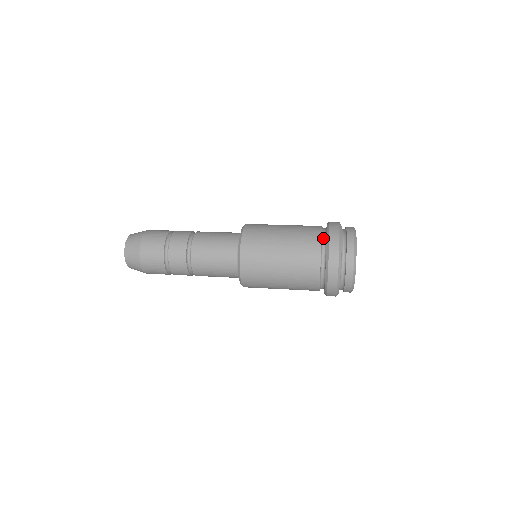
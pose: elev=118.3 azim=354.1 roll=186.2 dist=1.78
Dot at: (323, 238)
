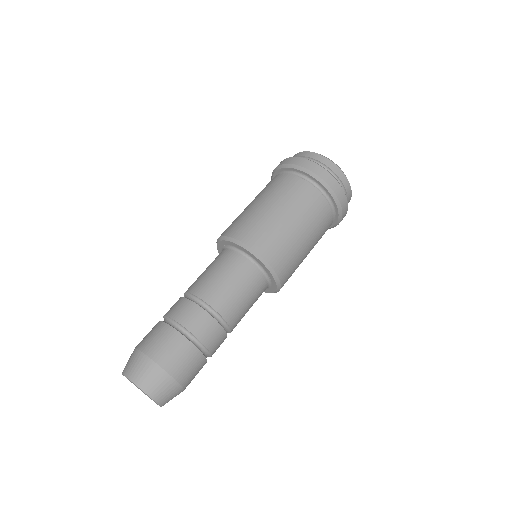
Dot at: occluded
